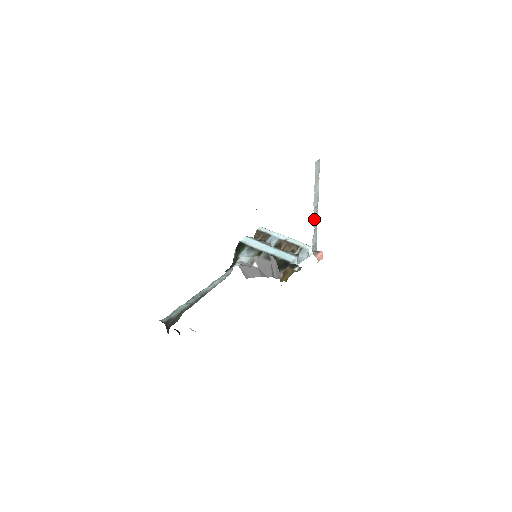
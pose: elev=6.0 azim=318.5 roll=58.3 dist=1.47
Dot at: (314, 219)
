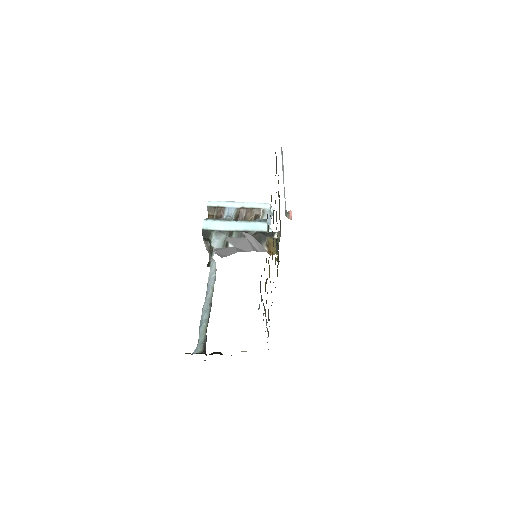
Dot at: occluded
